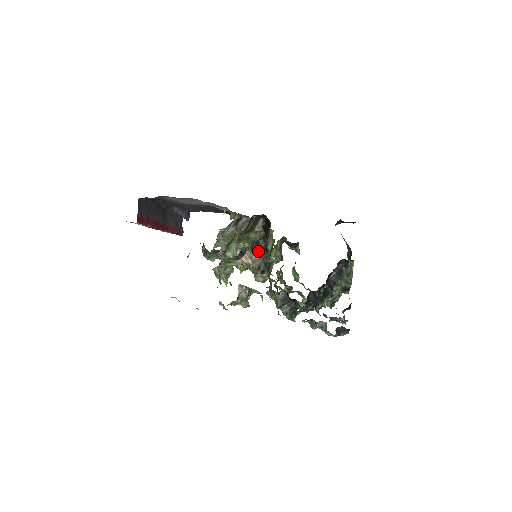
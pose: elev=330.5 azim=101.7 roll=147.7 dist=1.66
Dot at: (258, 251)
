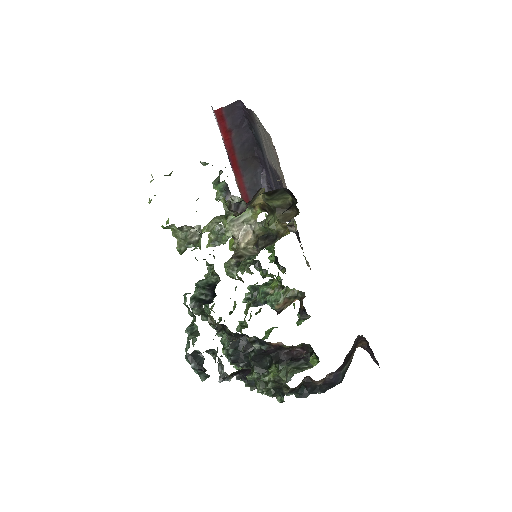
Dot at: (259, 243)
